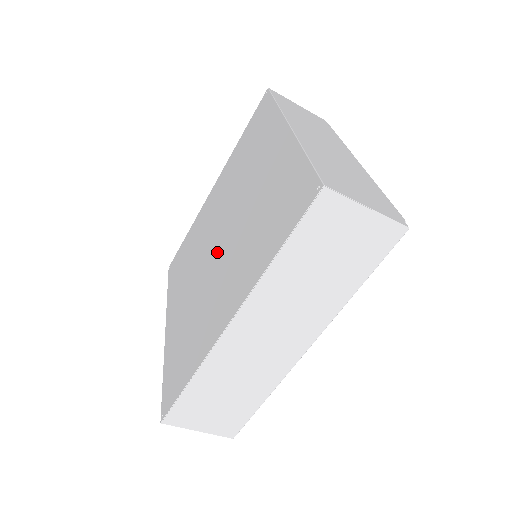
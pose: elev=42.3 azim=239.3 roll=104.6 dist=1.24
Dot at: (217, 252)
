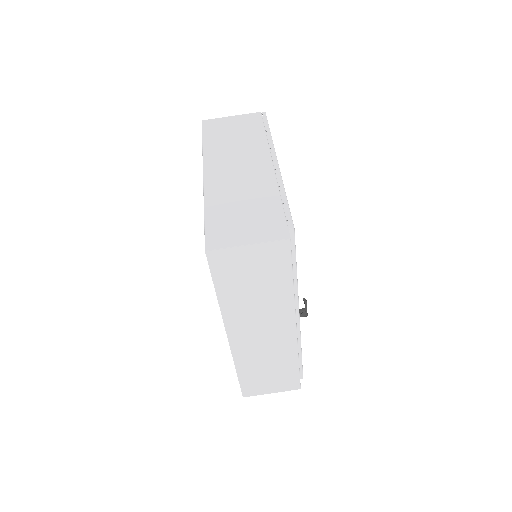
Dot at: occluded
